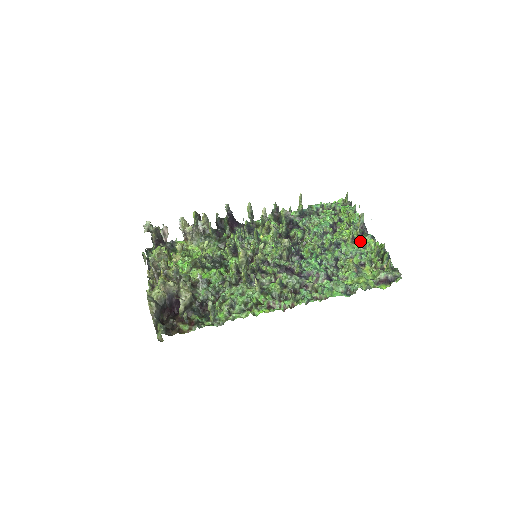
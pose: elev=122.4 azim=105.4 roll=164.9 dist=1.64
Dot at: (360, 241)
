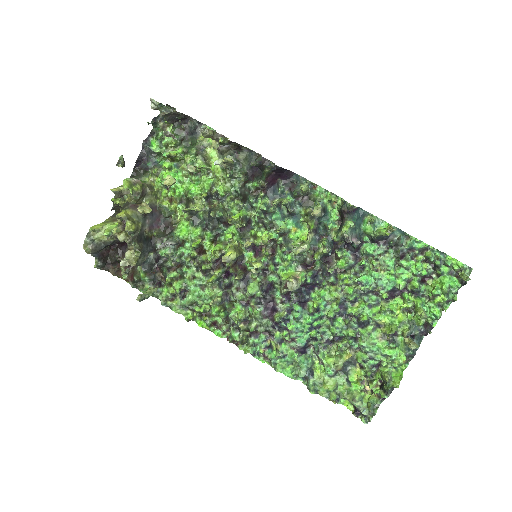
Dot at: (392, 344)
